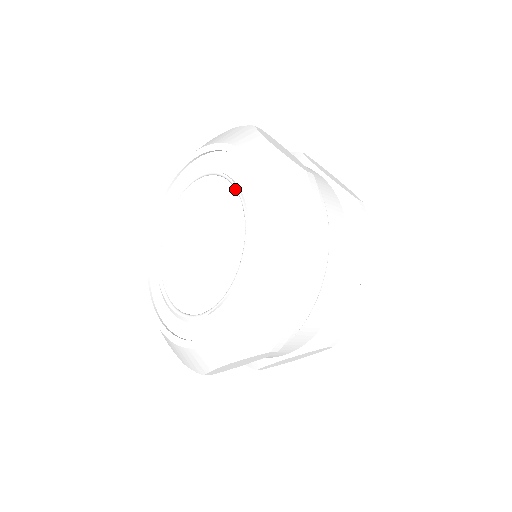
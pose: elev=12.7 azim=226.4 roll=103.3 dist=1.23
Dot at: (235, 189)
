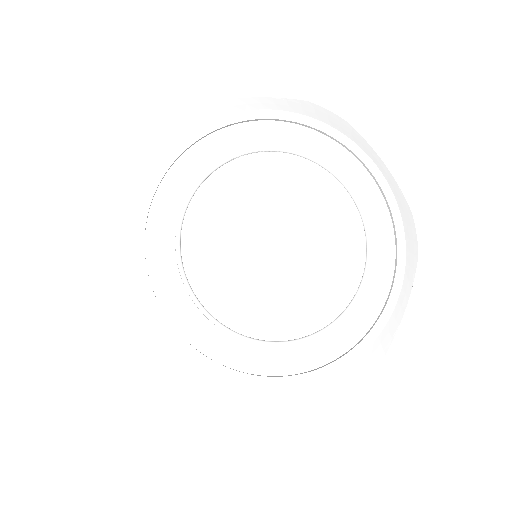
Dot at: (275, 152)
